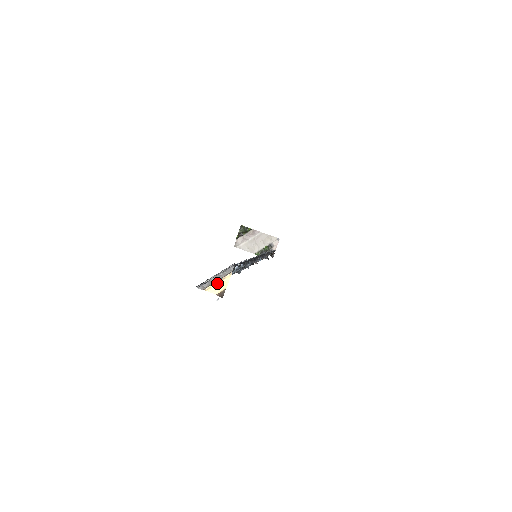
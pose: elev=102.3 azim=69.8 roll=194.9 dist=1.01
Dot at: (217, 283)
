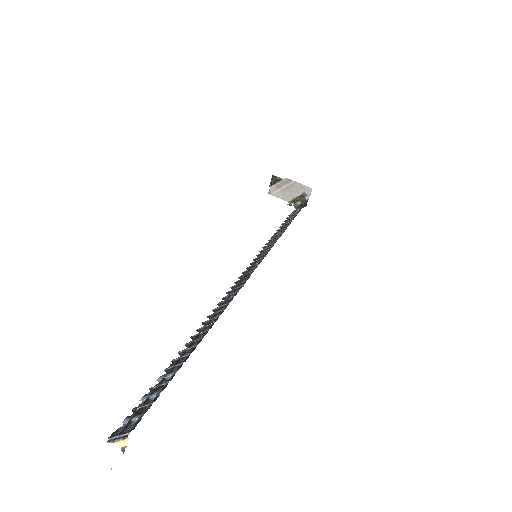
Dot at: (120, 441)
